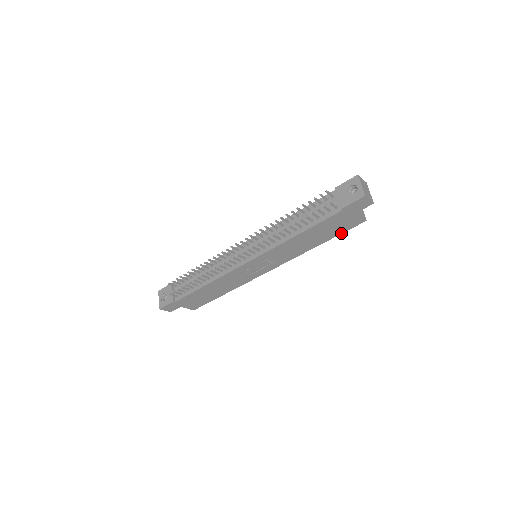
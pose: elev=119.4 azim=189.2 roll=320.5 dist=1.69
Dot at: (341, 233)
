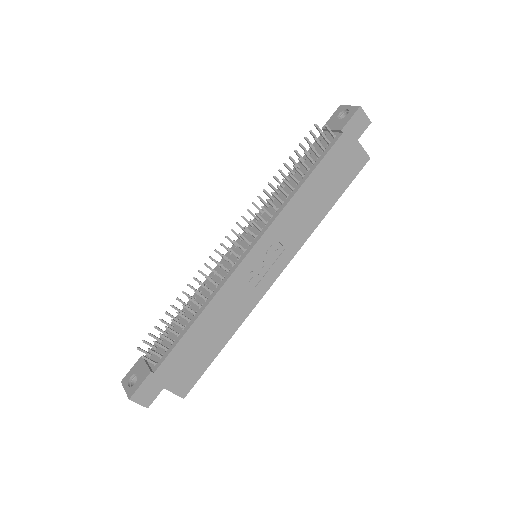
Dot at: (349, 184)
